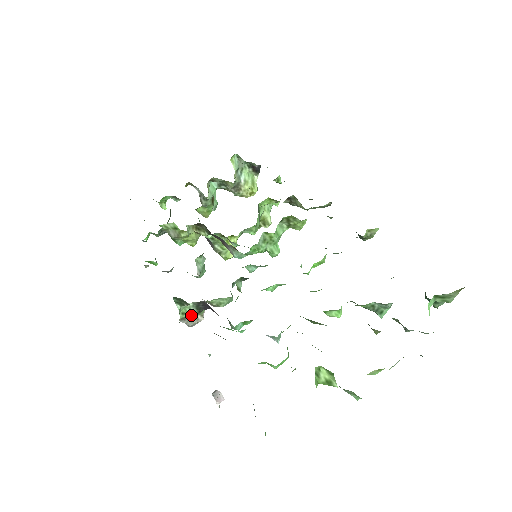
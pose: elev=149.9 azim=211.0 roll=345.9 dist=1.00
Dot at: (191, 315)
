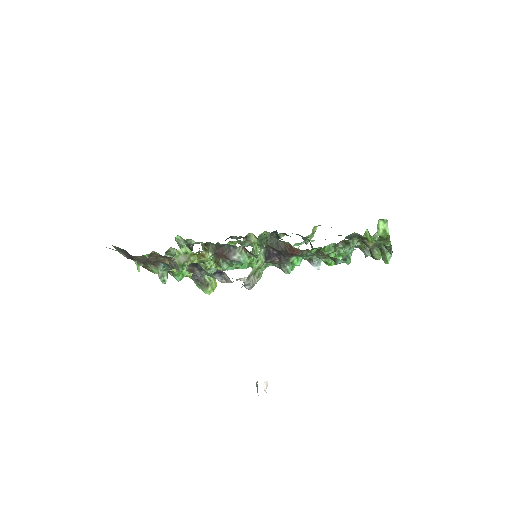
Dot at: (261, 263)
